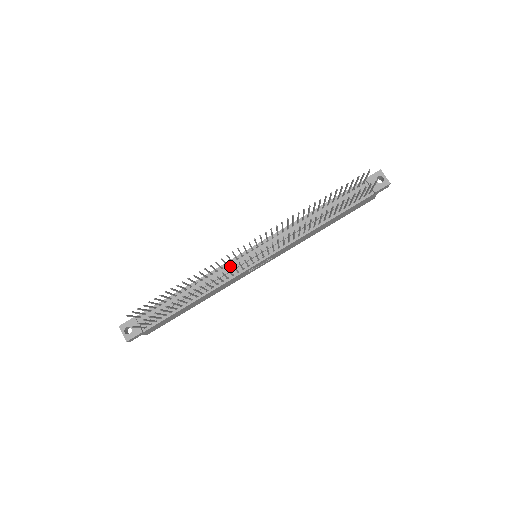
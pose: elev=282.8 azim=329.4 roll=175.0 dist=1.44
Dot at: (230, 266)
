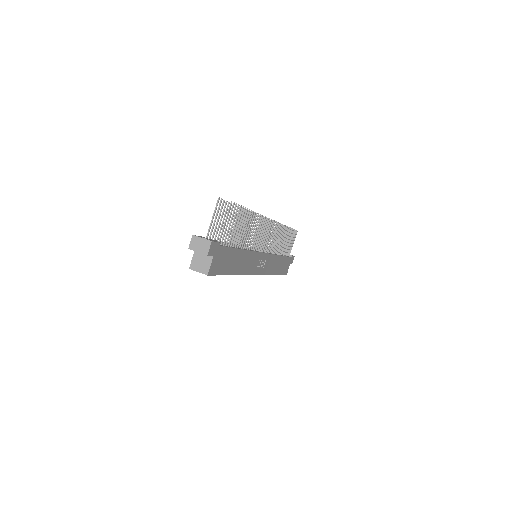
Dot at: occluded
